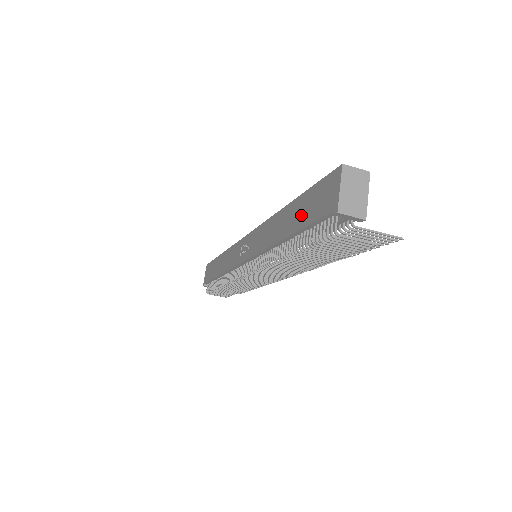
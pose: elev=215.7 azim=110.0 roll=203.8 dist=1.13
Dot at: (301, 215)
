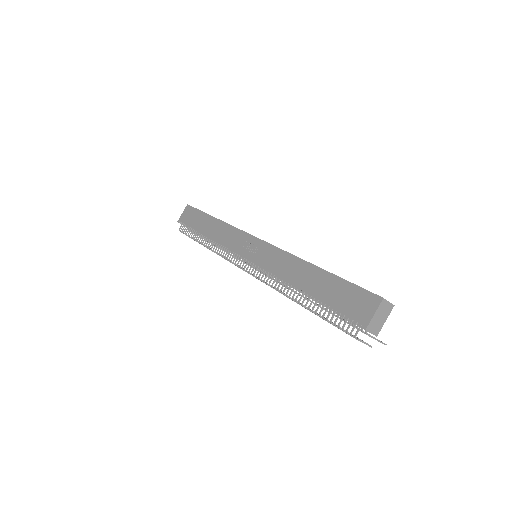
Dot at: (329, 292)
